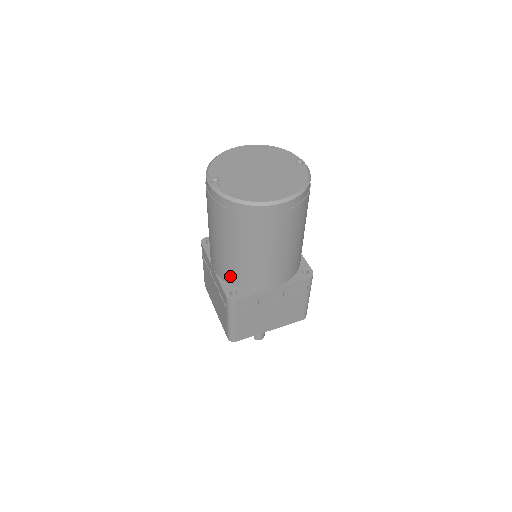
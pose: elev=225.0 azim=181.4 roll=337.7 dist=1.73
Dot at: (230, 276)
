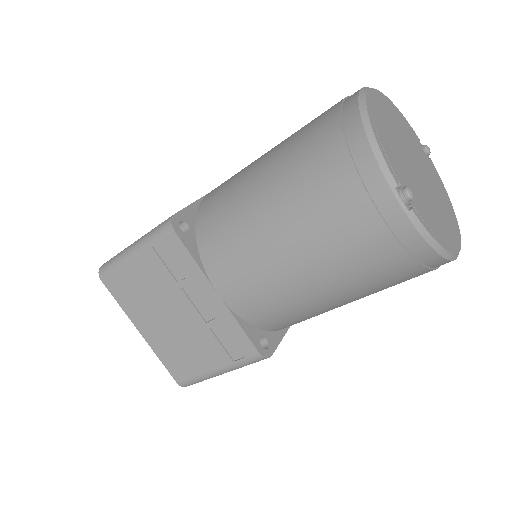
Dot at: (271, 319)
